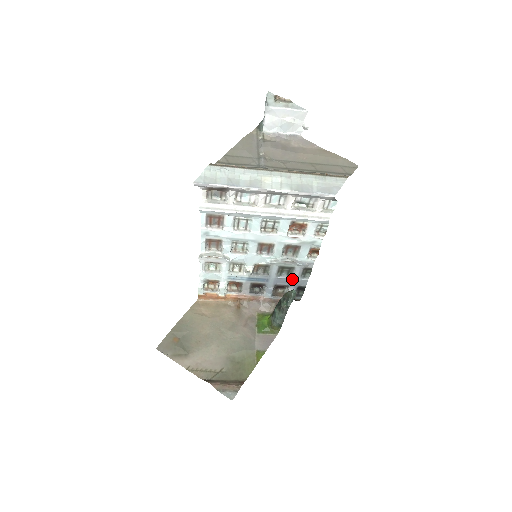
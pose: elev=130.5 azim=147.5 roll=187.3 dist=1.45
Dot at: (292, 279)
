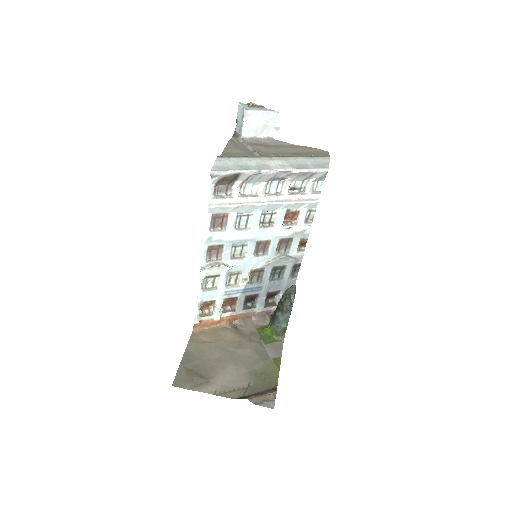
Dot at: (283, 281)
